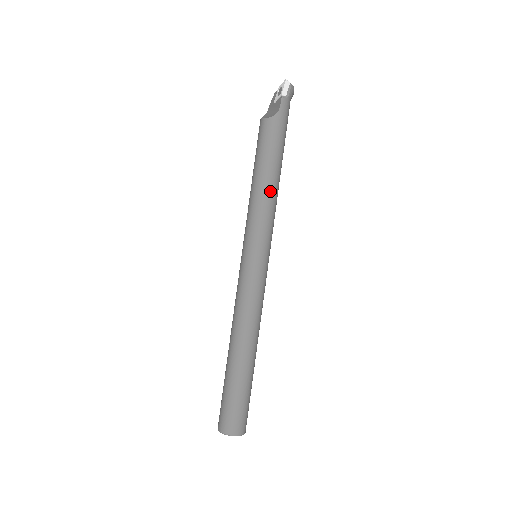
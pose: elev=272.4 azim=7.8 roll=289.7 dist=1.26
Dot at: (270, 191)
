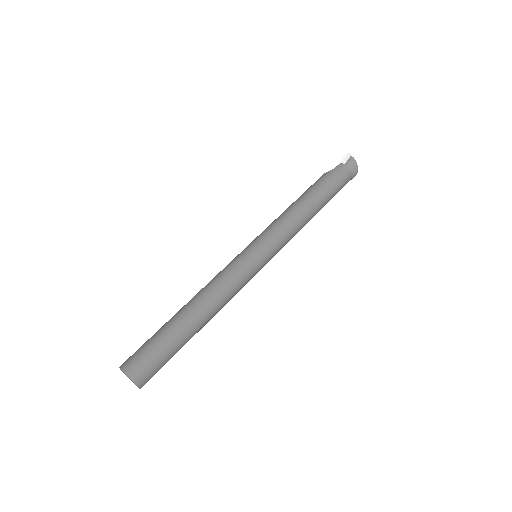
Dot at: (292, 211)
